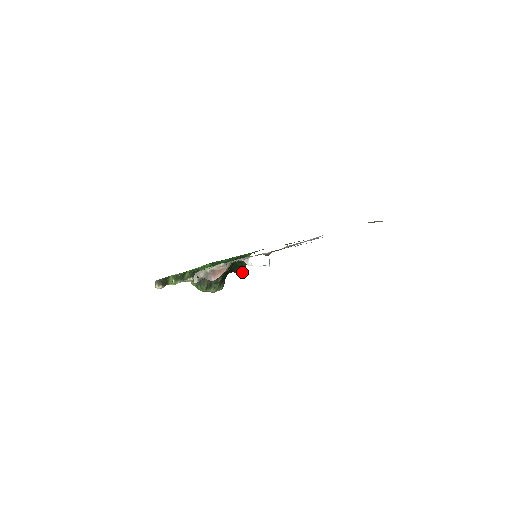
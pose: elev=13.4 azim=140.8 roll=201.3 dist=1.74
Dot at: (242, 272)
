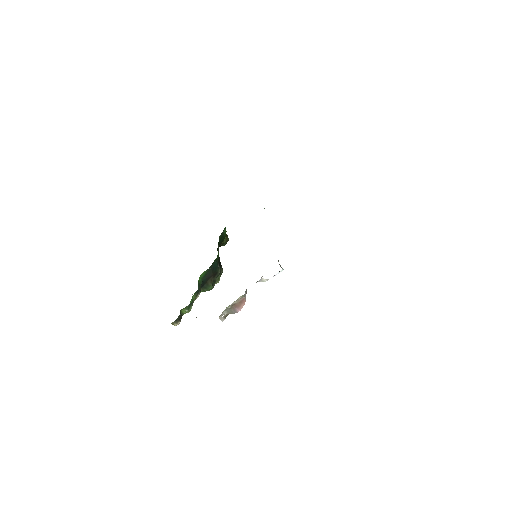
Dot at: (226, 241)
